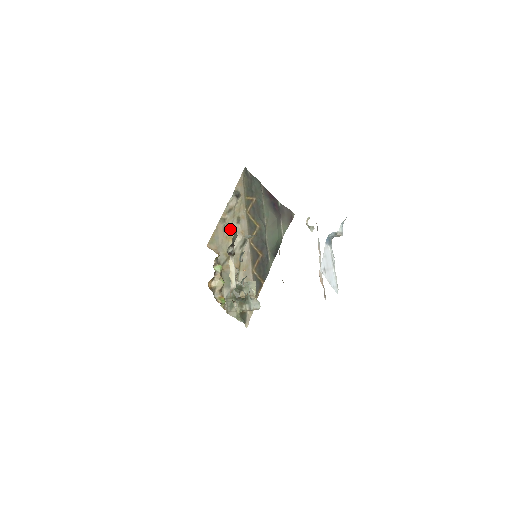
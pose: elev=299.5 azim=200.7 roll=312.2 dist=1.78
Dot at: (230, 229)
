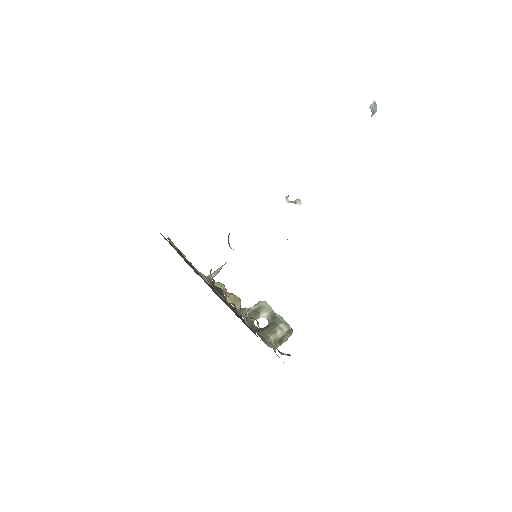
Dot at: occluded
